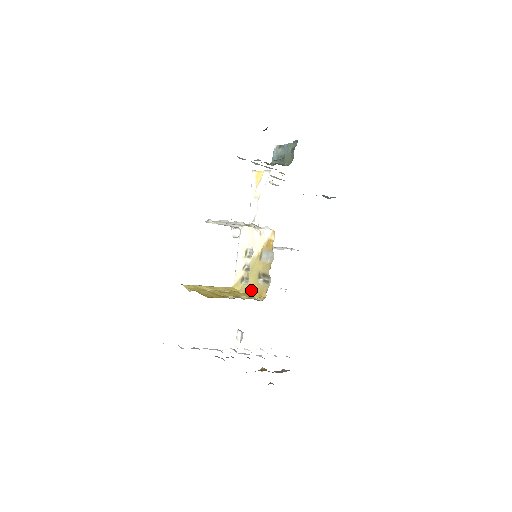
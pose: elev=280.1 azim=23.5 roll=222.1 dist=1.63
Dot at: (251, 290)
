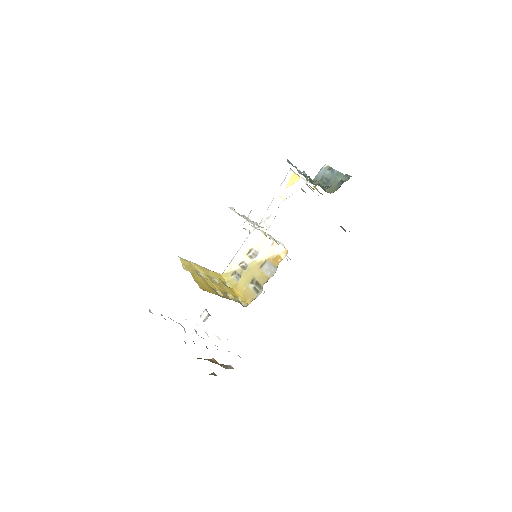
Dot at: (238, 289)
